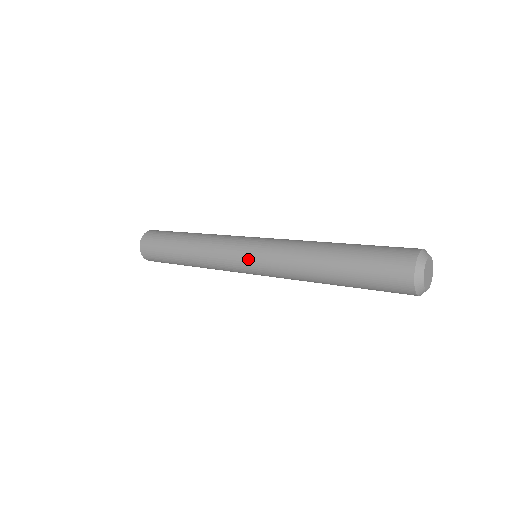
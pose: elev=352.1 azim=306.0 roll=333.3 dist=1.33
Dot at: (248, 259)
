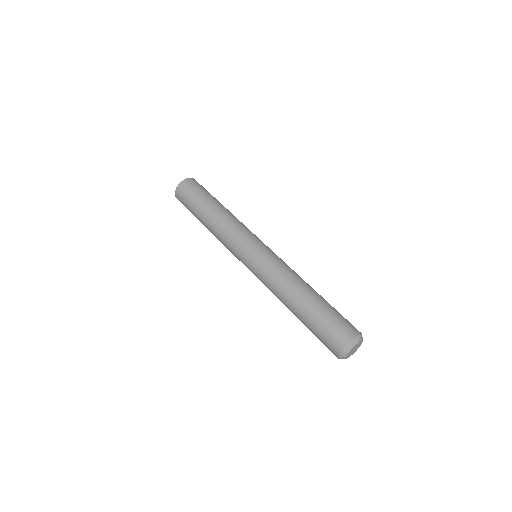
Dot at: (247, 266)
